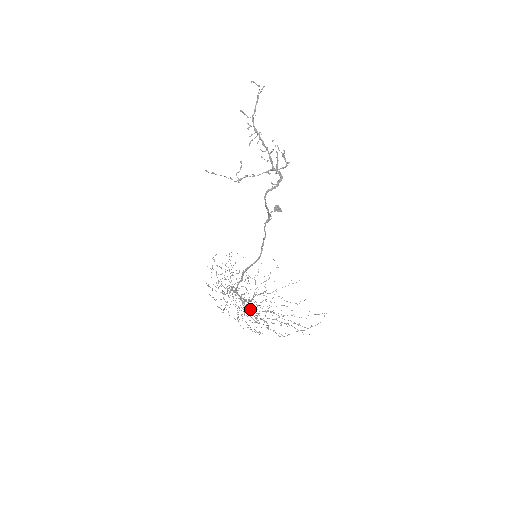
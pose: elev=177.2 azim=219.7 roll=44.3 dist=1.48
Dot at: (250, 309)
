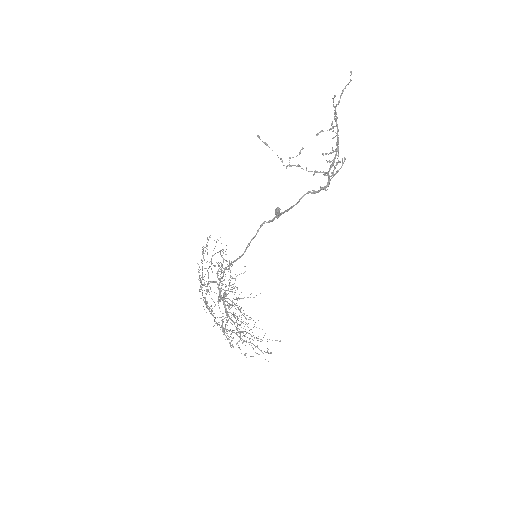
Dot at: (228, 314)
